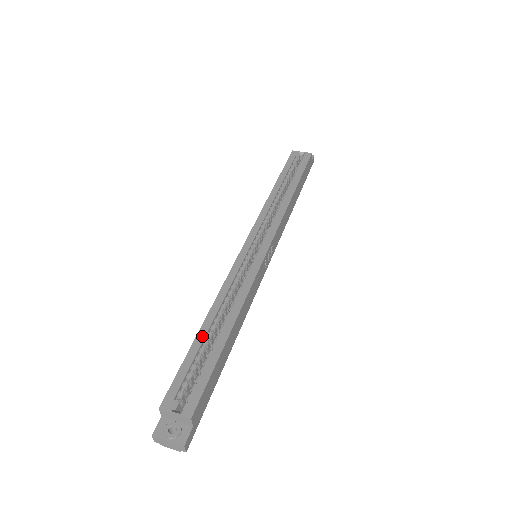
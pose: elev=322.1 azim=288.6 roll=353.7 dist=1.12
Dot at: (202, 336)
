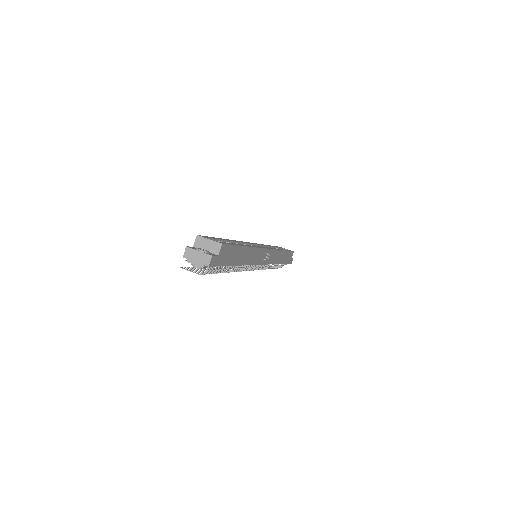
Dot at: (226, 240)
